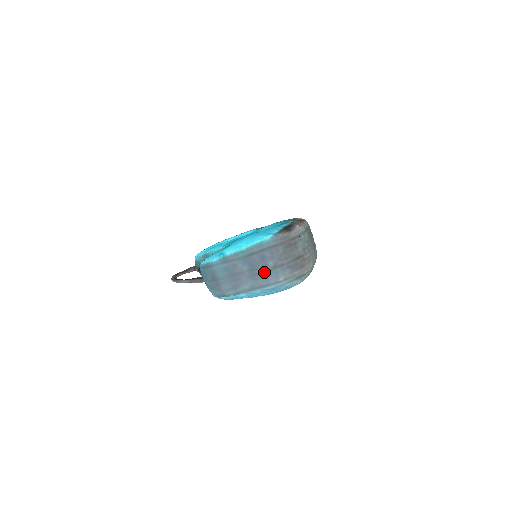
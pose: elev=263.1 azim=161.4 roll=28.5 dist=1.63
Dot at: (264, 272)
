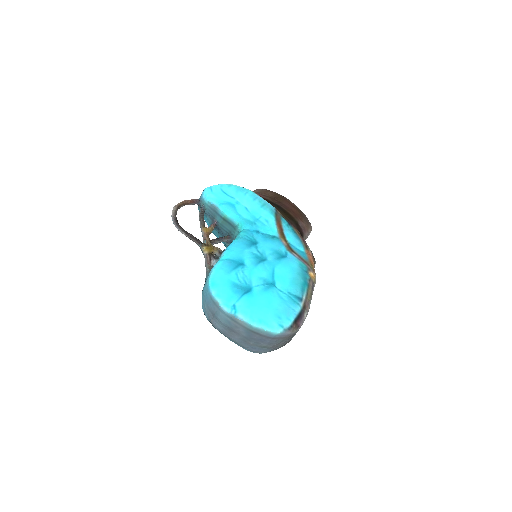
Dot at: (254, 345)
